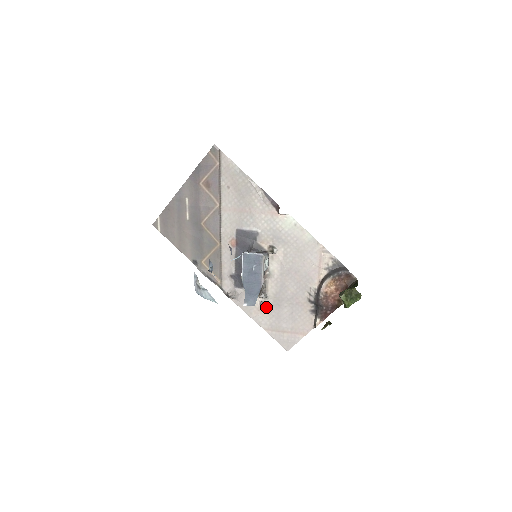
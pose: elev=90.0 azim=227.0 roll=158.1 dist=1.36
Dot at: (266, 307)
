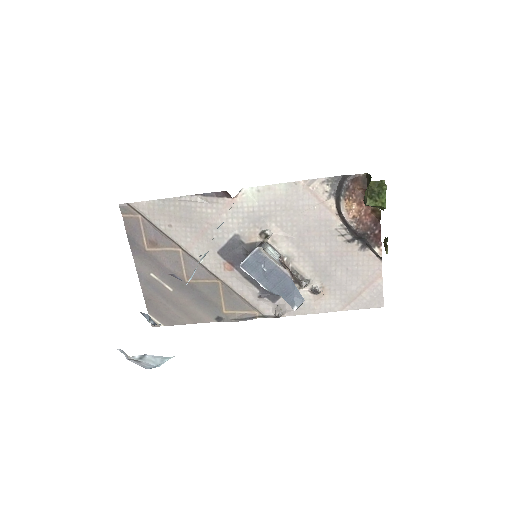
Dot at: (319, 290)
